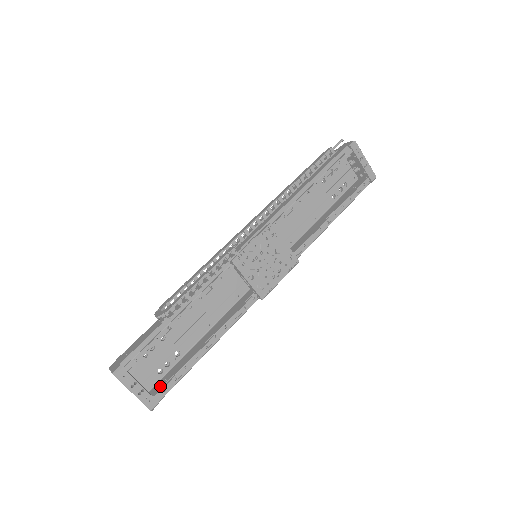
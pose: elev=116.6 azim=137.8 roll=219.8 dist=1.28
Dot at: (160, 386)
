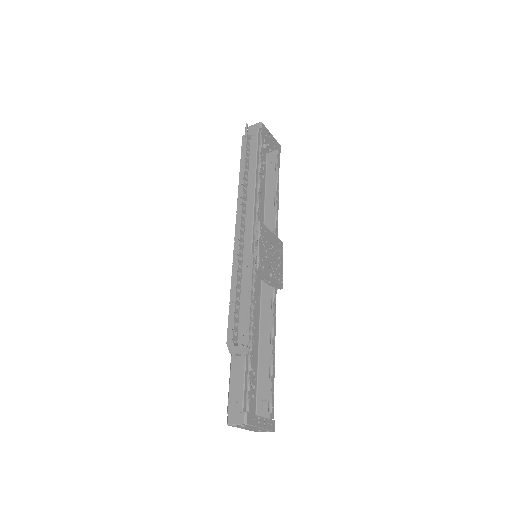
Dot at: (265, 408)
